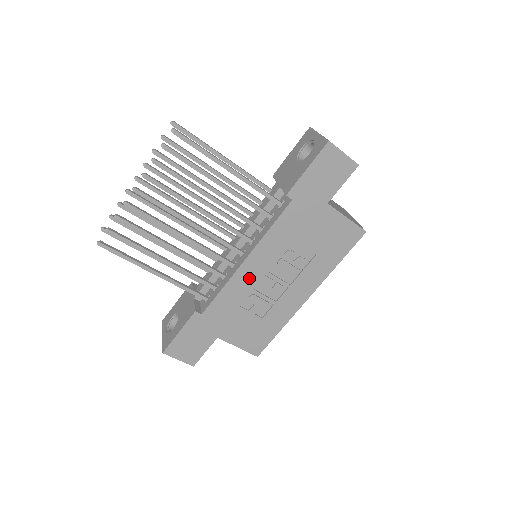
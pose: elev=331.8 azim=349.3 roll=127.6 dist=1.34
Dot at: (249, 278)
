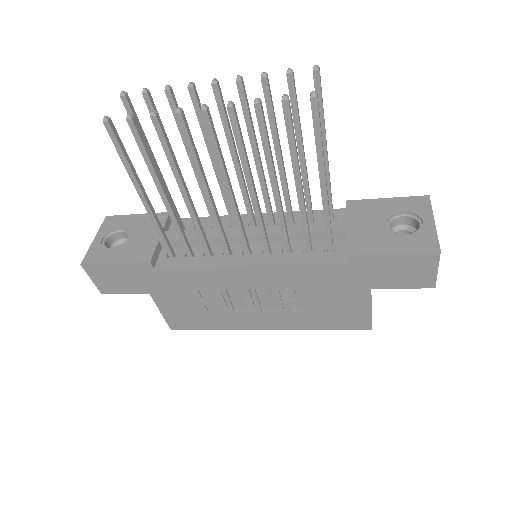
Dot at: (232, 280)
